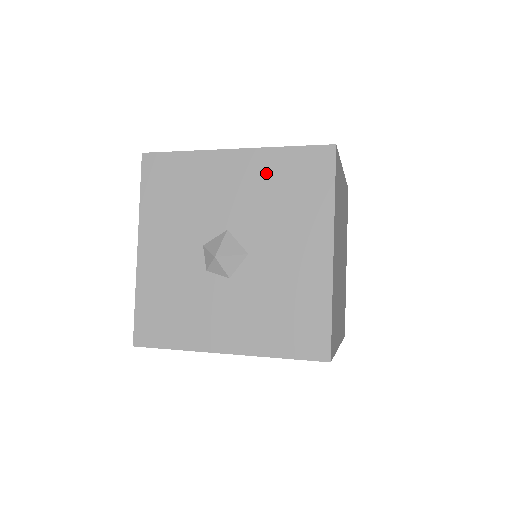
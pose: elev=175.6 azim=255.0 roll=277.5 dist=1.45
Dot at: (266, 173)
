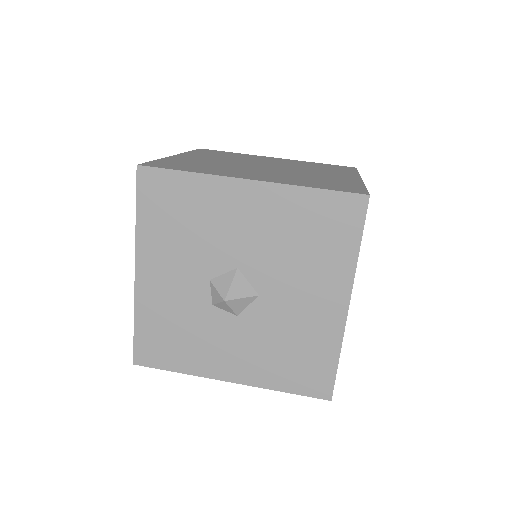
Dot at: (286, 214)
